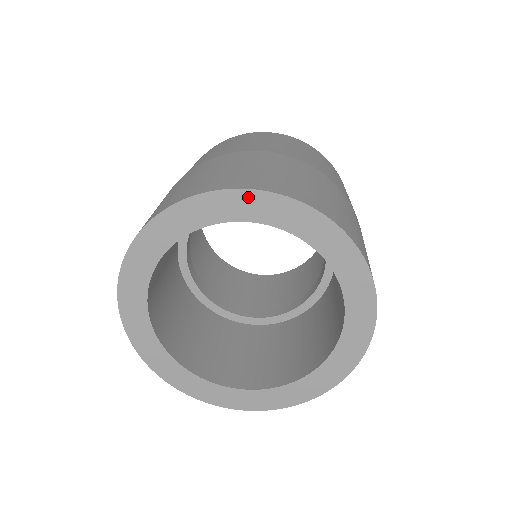
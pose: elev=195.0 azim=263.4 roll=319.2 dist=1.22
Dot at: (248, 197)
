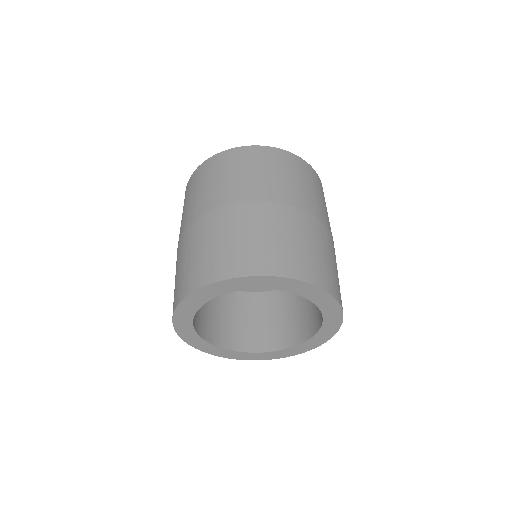
Dot at: (184, 304)
